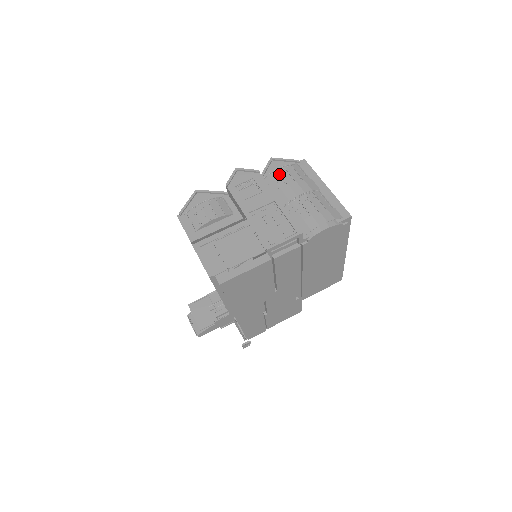
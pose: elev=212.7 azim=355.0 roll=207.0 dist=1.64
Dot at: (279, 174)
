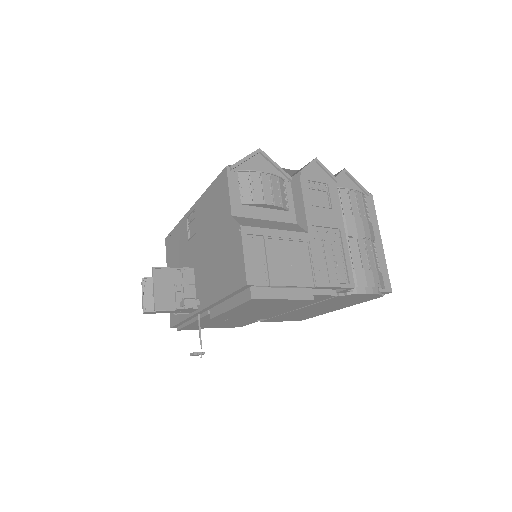
Dot at: (349, 196)
